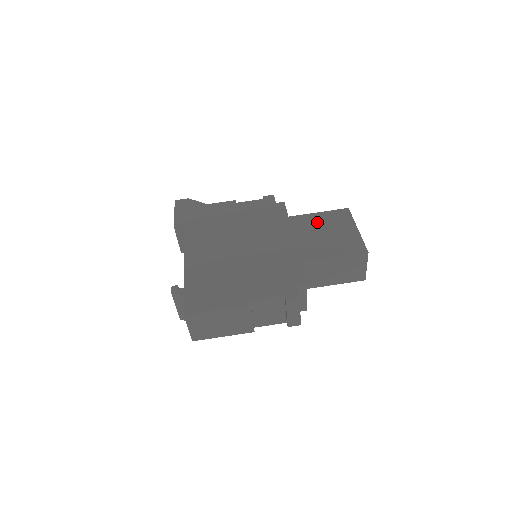
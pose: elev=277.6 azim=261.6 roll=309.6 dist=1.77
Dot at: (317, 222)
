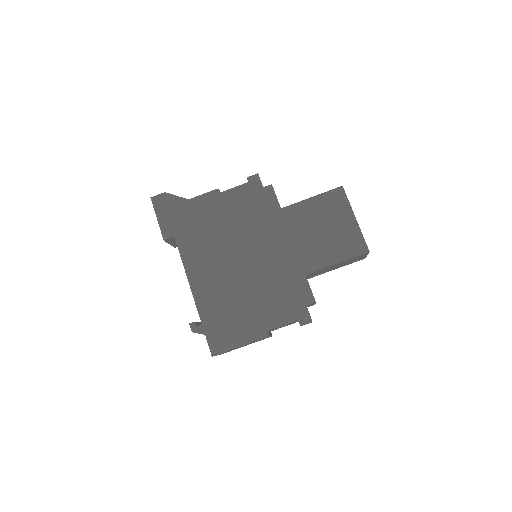
Dot at: (312, 213)
